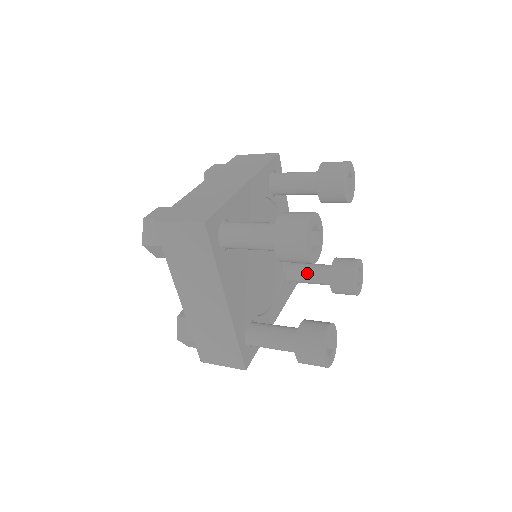
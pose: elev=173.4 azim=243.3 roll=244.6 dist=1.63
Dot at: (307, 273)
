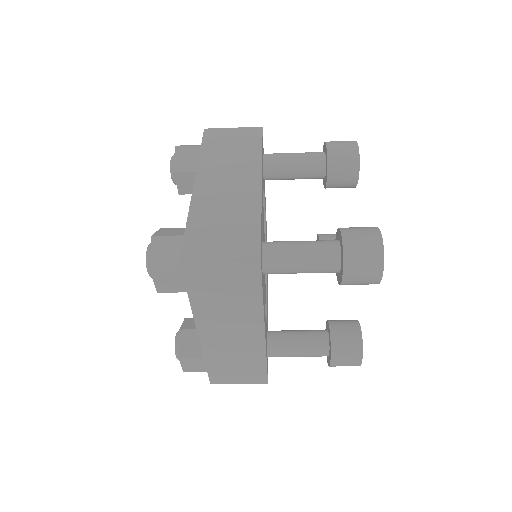
Dot at: (295, 331)
